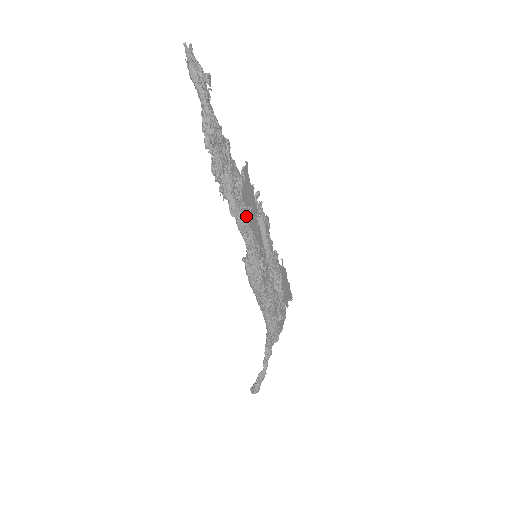
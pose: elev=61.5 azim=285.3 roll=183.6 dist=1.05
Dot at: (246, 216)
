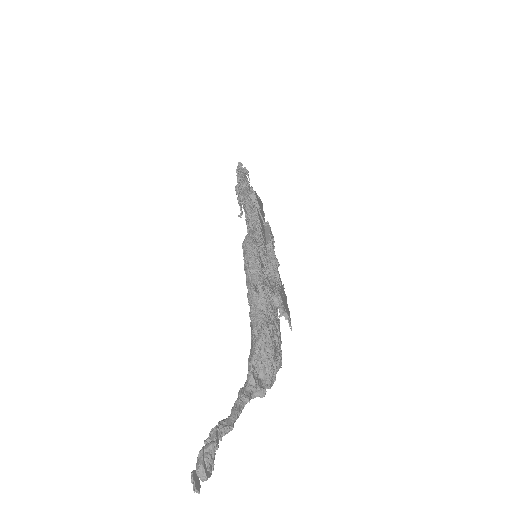
Dot at: occluded
